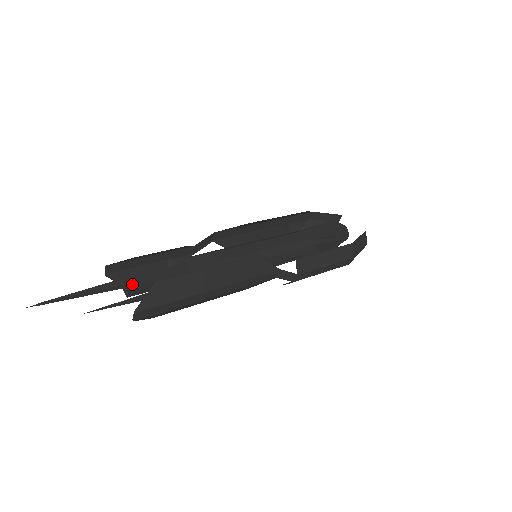
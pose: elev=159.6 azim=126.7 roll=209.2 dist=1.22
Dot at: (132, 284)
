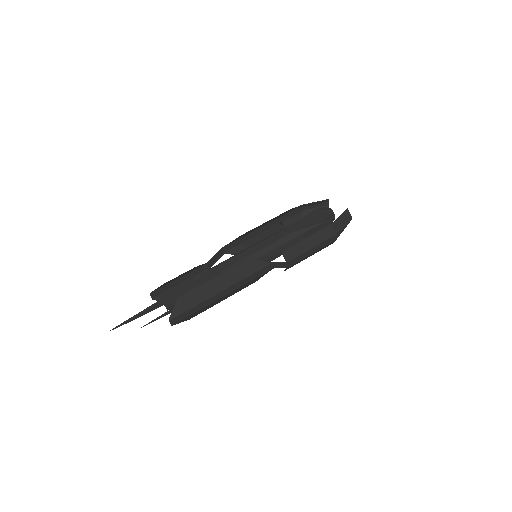
Dot at: (167, 302)
